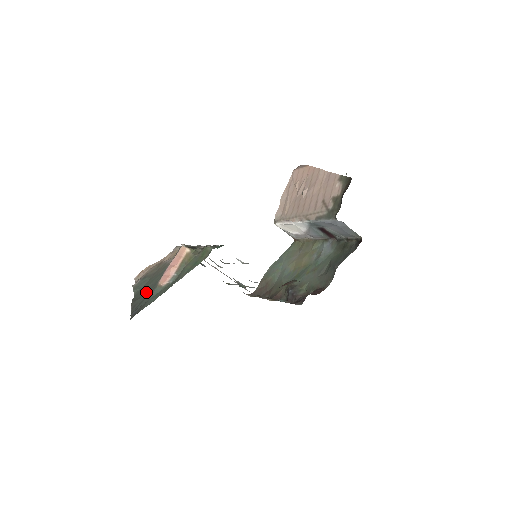
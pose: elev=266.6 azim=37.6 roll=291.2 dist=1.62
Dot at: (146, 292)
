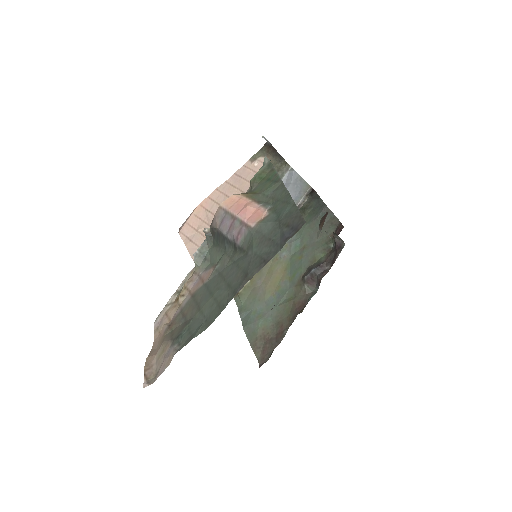
Dot at: (242, 266)
